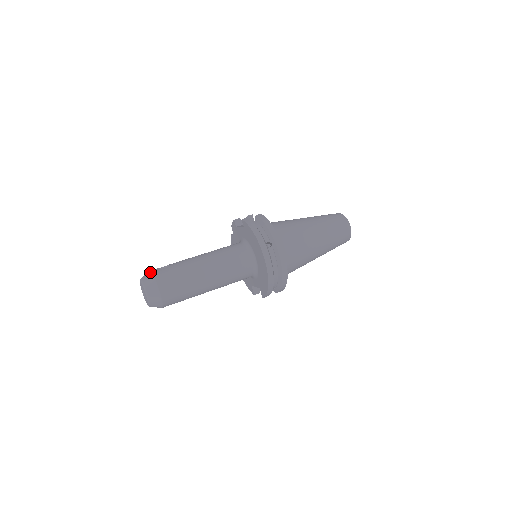
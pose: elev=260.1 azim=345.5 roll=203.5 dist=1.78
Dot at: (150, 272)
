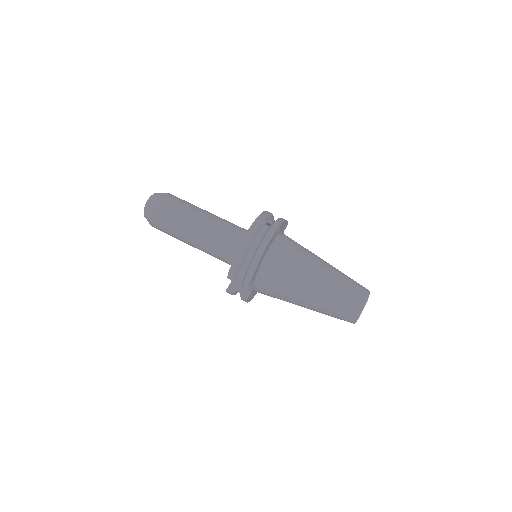
Dot at: occluded
